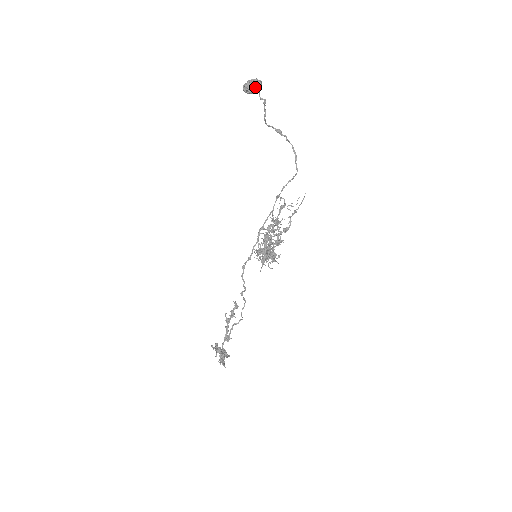
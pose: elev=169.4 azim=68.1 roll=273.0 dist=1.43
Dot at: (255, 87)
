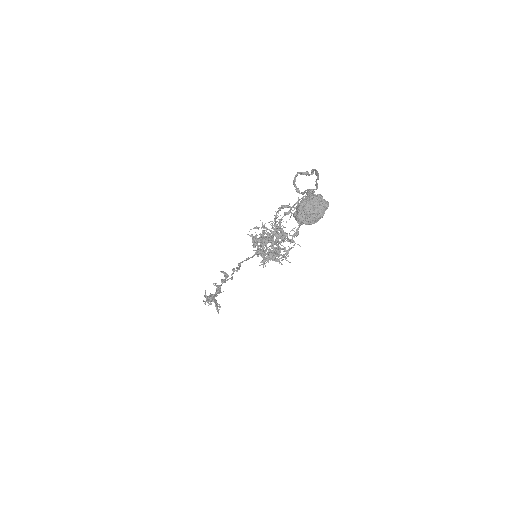
Dot at: (320, 218)
